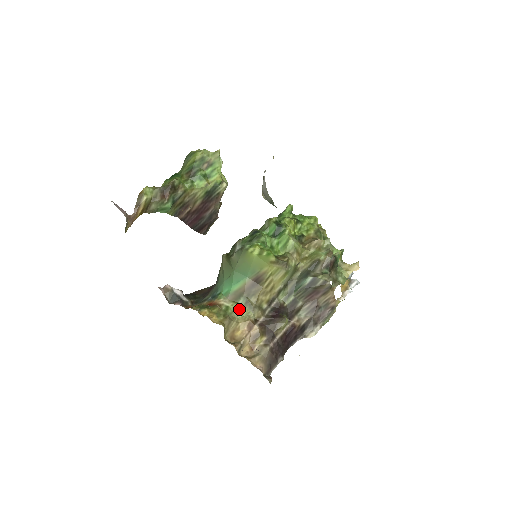
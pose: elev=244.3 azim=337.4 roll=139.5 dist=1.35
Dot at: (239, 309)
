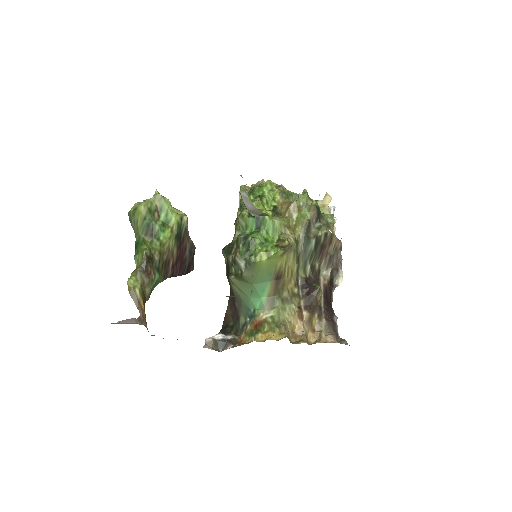
Dot at: (281, 311)
